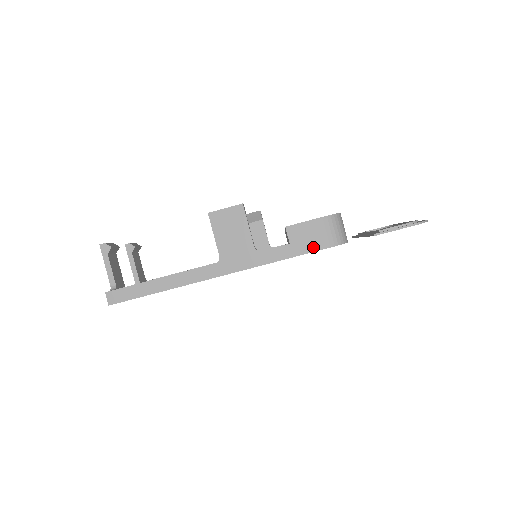
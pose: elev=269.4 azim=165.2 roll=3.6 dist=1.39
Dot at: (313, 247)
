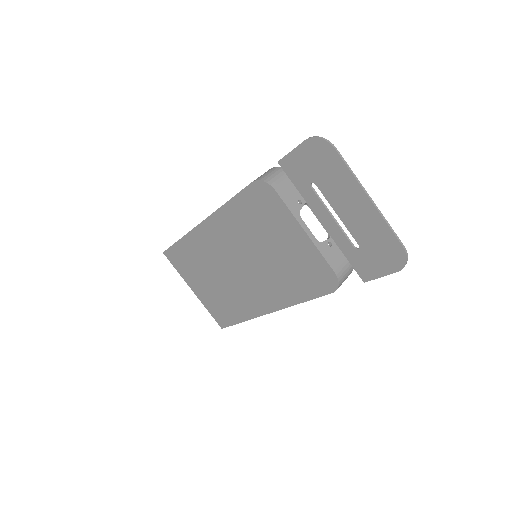
Dot at: occluded
